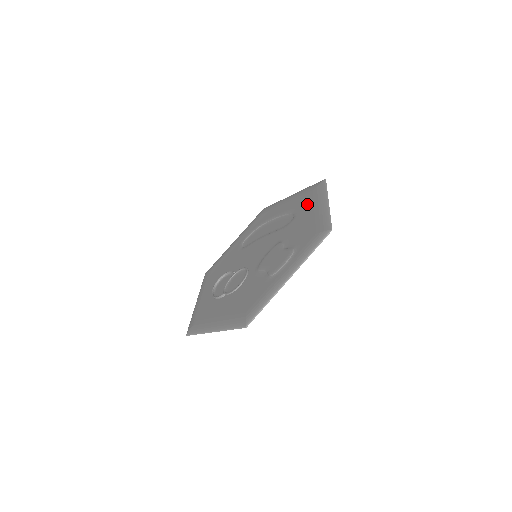
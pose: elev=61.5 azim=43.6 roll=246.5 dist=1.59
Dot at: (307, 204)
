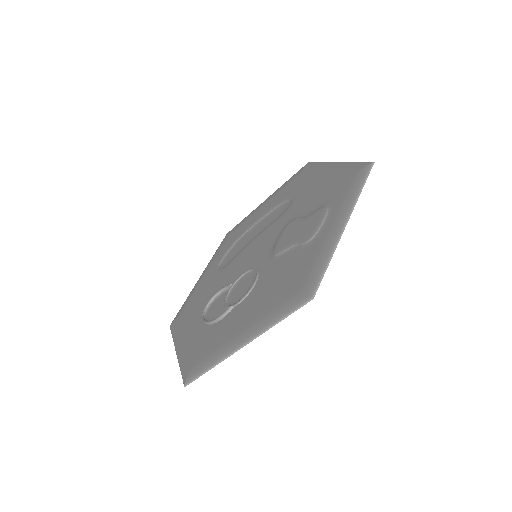
Dot at: (303, 182)
